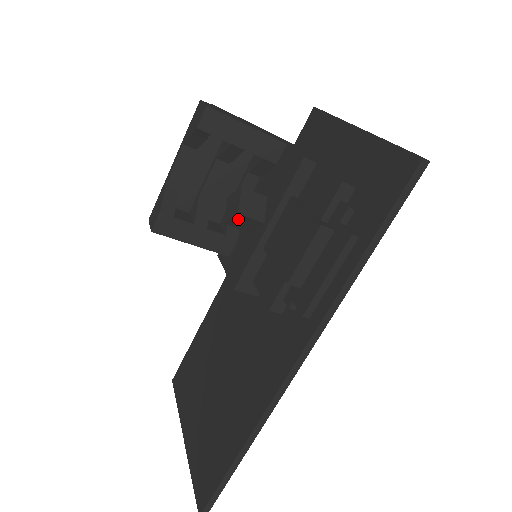
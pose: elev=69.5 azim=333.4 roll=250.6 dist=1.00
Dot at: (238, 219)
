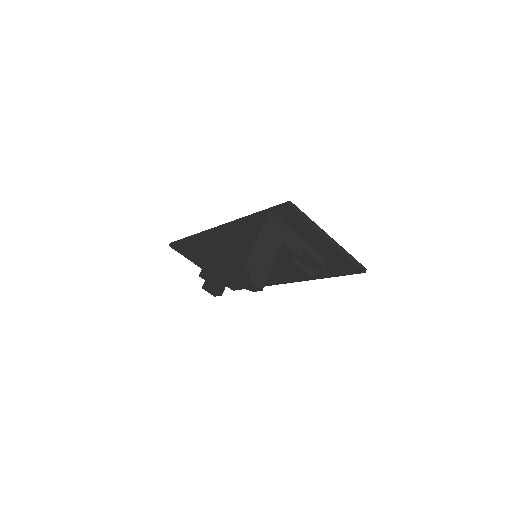
Dot at: occluded
